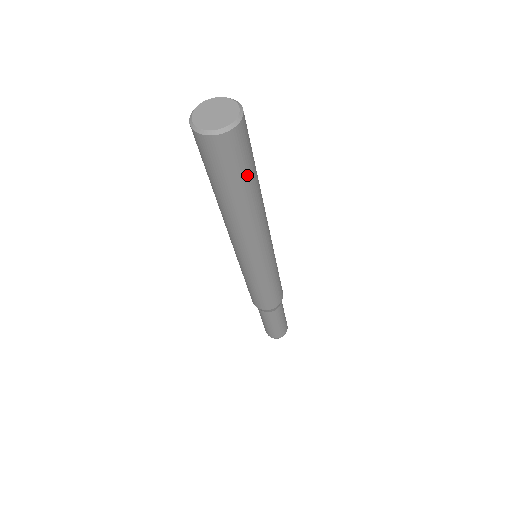
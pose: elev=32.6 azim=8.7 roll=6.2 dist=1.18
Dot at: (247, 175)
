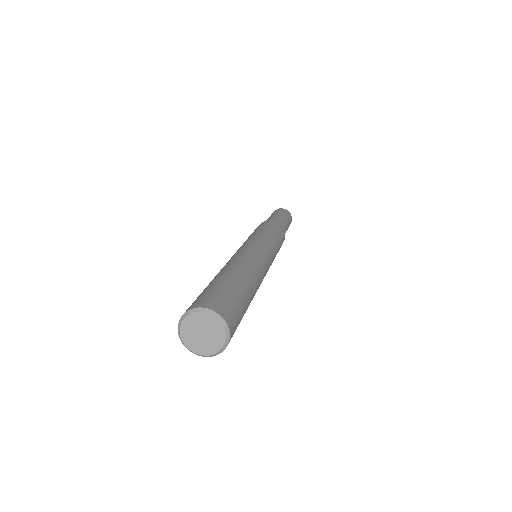
Dot at: (243, 315)
